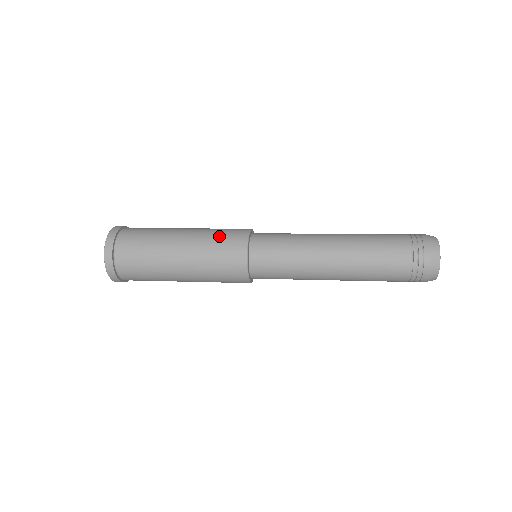
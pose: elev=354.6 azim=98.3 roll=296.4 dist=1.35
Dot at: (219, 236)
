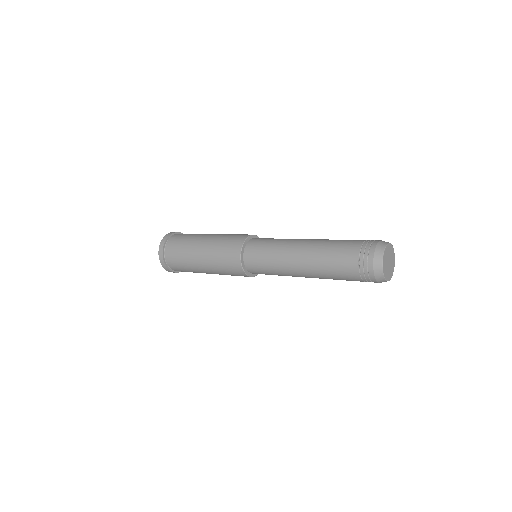
Dot at: (222, 257)
